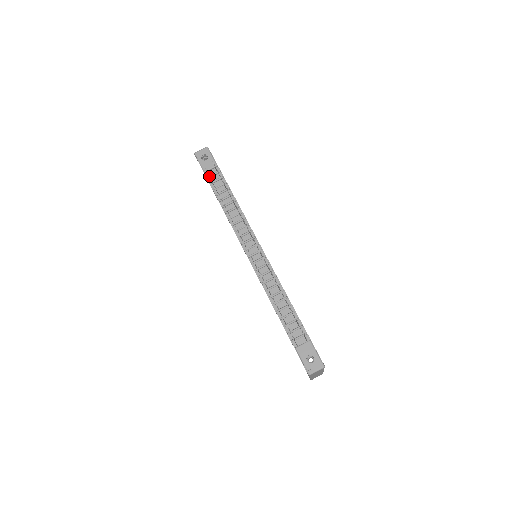
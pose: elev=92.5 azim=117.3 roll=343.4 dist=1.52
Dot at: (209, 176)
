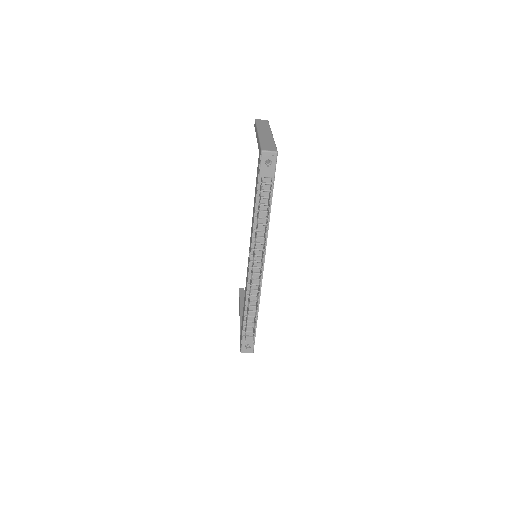
Dot at: (261, 192)
